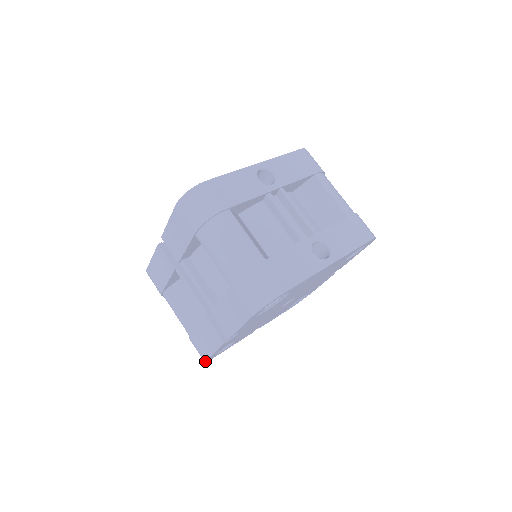
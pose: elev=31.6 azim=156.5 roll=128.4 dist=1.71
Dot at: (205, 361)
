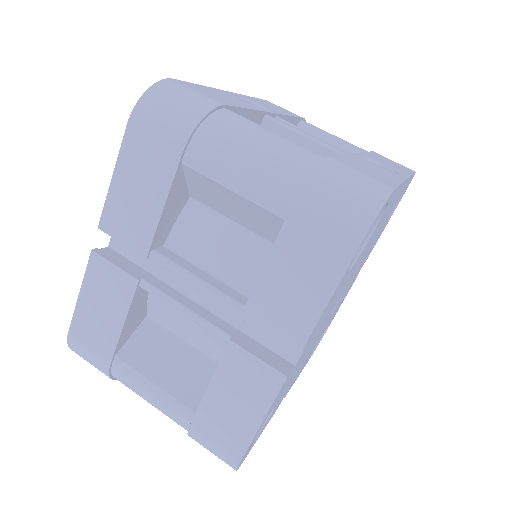
Dot at: (239, 462)
